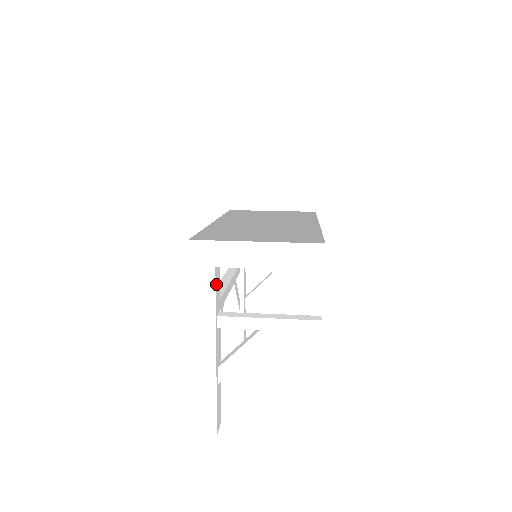
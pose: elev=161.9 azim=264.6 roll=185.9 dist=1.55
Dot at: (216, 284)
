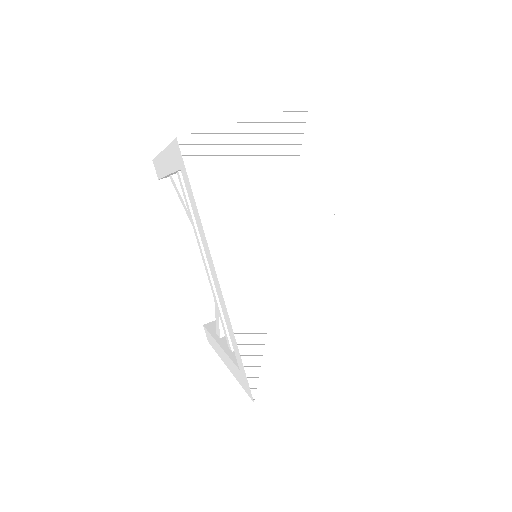
Dot at: occluded
